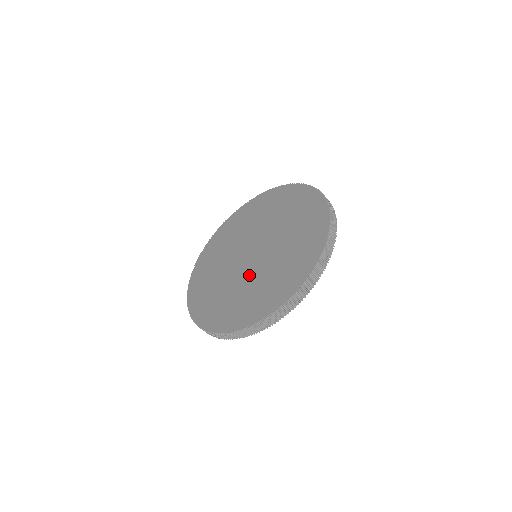
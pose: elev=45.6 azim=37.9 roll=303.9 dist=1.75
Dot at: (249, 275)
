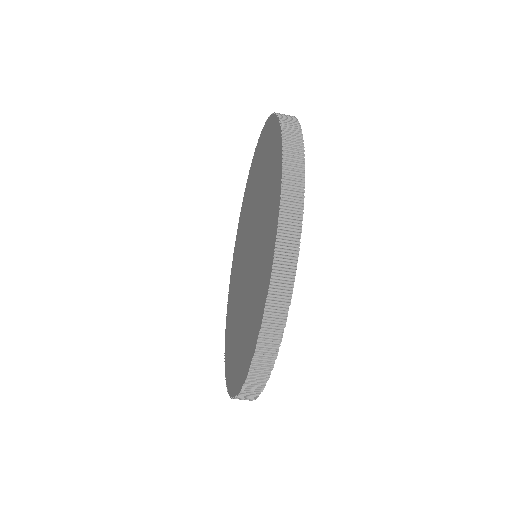
Dot at: (251, 267)
